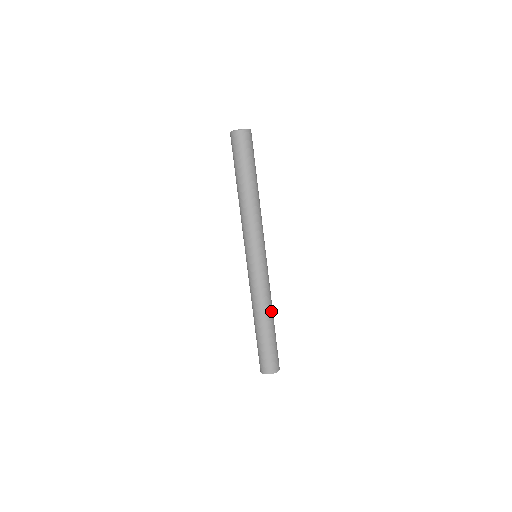
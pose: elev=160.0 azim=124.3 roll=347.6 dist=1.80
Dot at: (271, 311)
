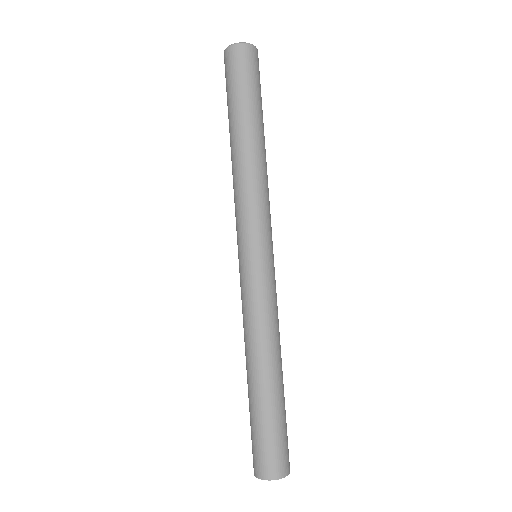
Dot at: (269, 358)
